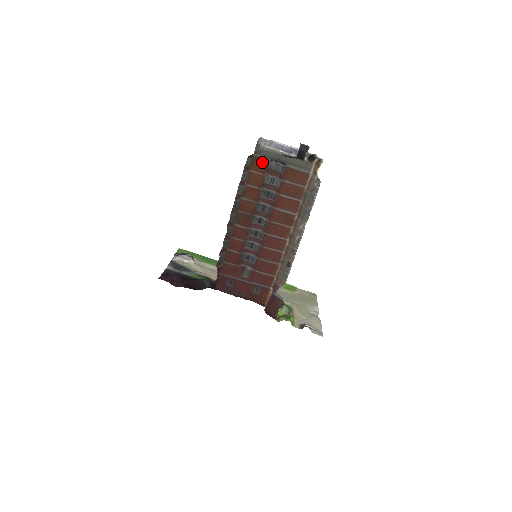
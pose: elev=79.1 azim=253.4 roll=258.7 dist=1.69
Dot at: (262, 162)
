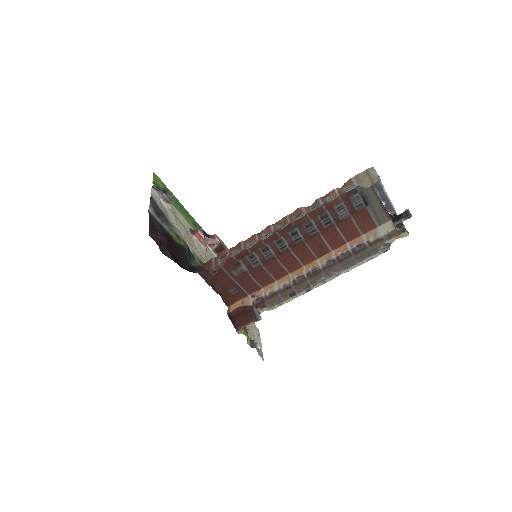
Dot at: occluded
